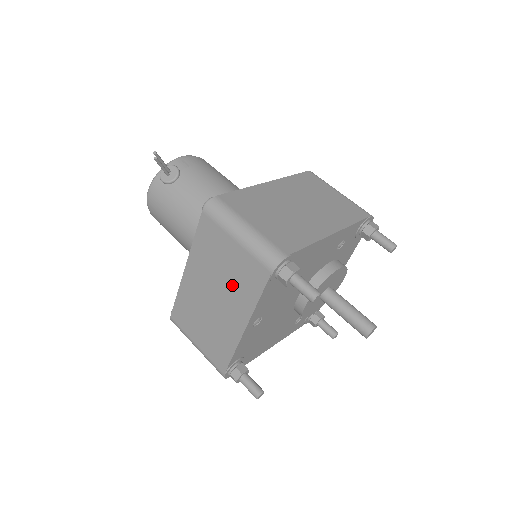
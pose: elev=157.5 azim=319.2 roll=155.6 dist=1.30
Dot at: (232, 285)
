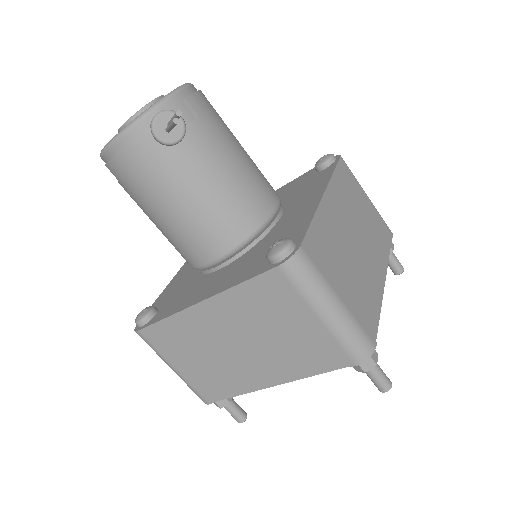
Dot at: (280, 349)
